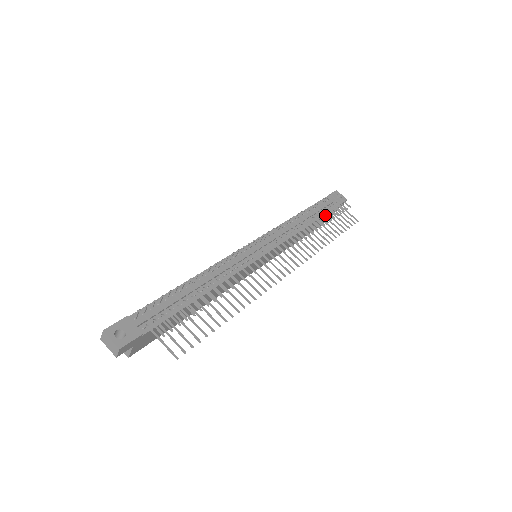
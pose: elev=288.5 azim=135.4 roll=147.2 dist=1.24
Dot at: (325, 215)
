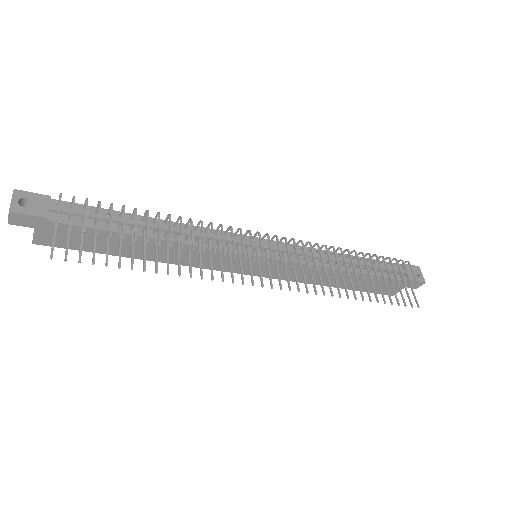
Dot at: (374, 270)
